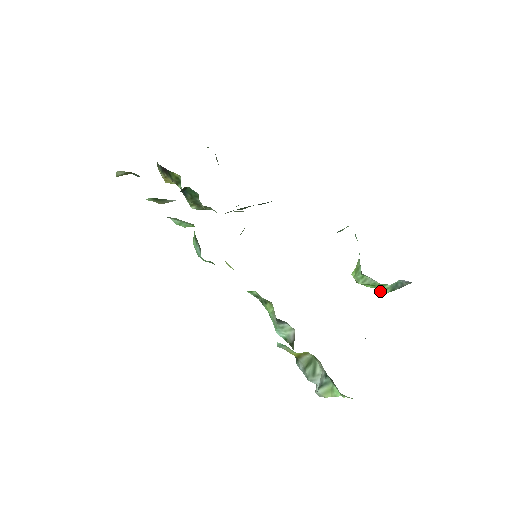
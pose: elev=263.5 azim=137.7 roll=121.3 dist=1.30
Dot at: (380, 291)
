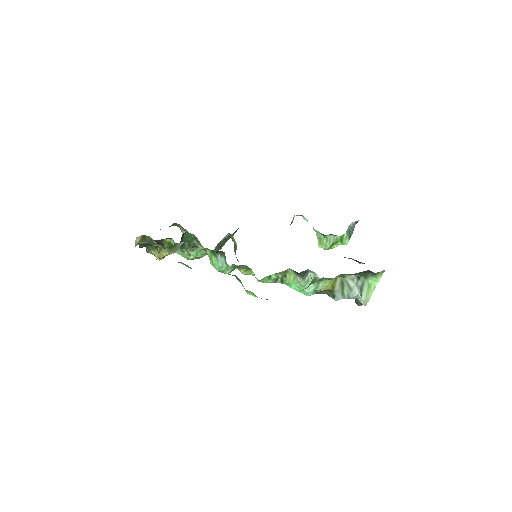
Dot at: (343, 244)
